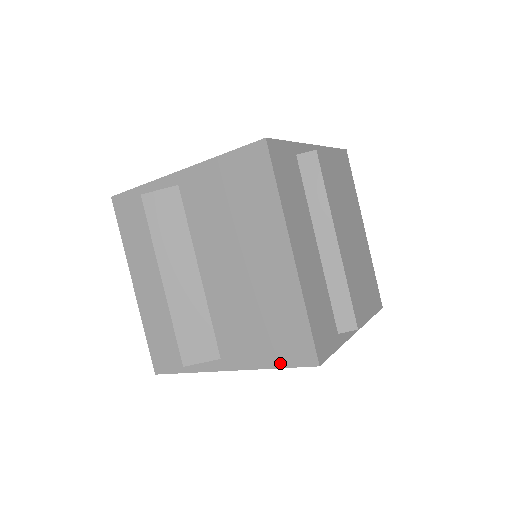
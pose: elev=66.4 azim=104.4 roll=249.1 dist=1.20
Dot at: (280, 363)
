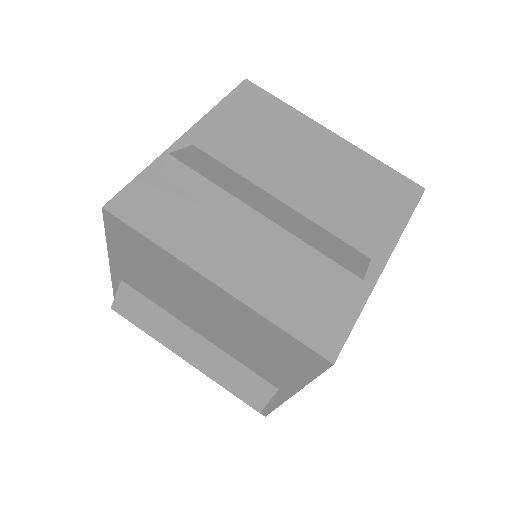
Dot at: (310, 375)
